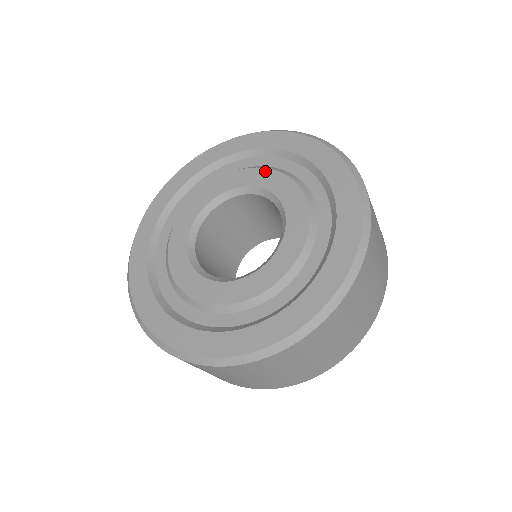
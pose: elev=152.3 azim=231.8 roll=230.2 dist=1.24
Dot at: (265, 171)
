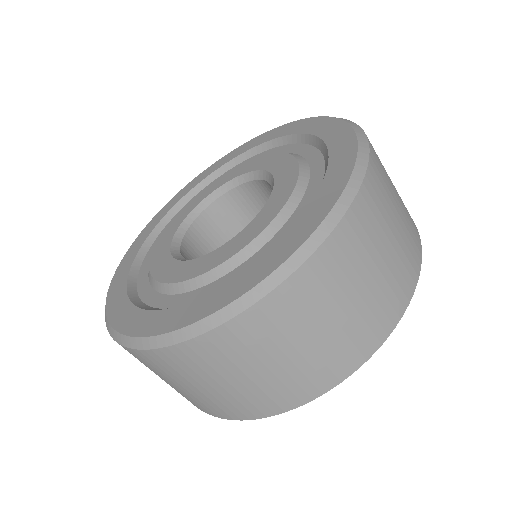
Dot at: (238, 167)
